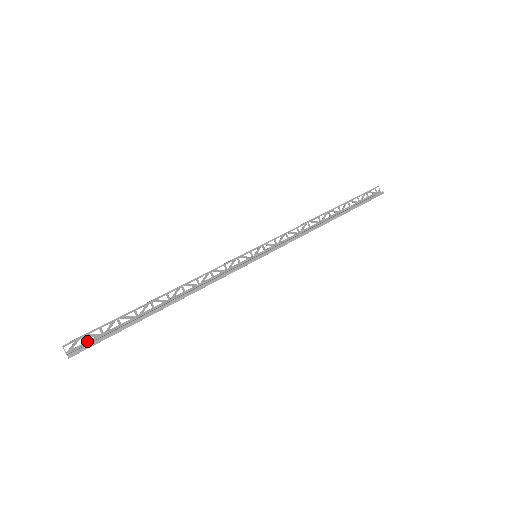
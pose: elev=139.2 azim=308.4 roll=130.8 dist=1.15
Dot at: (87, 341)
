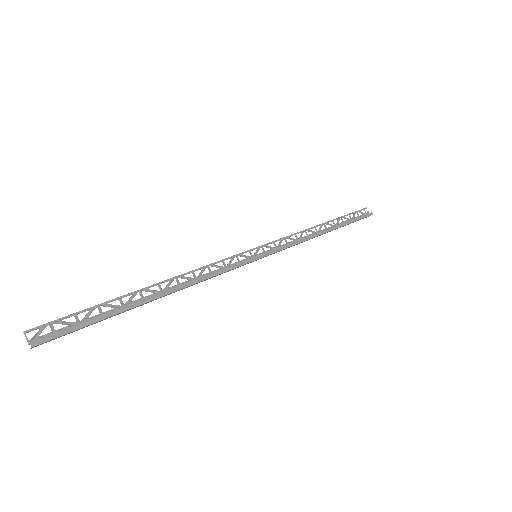
Dot at: occluded
